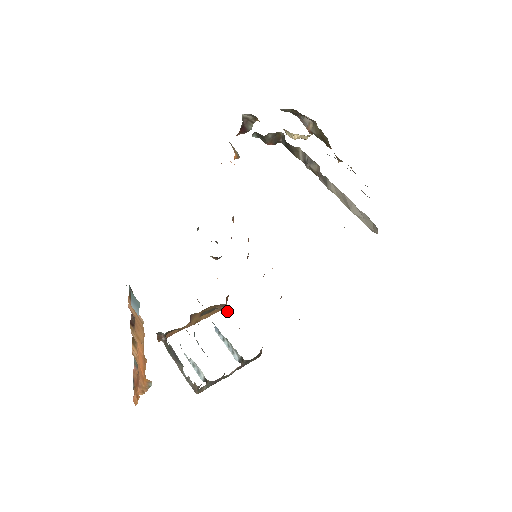
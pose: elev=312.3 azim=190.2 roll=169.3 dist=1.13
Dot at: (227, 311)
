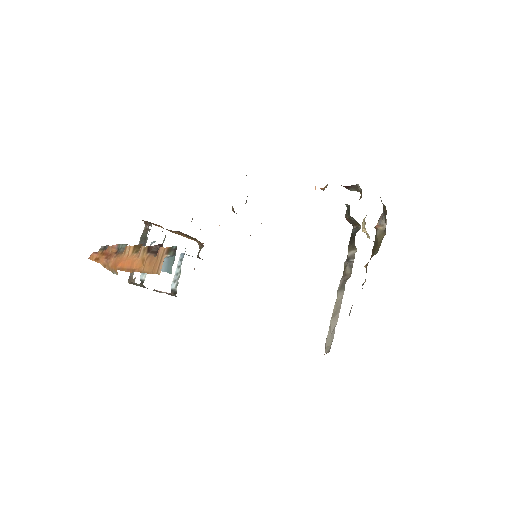
Dot at: occluded
